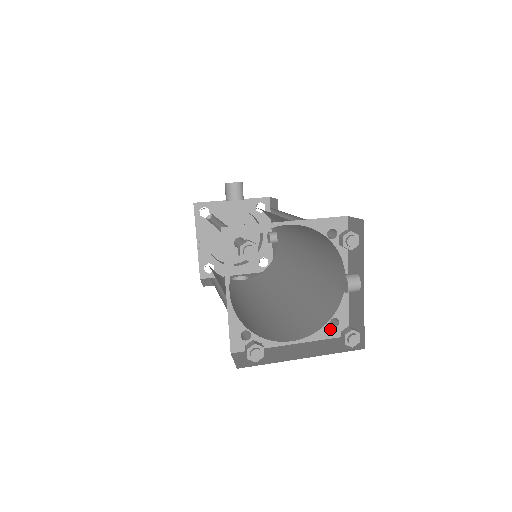
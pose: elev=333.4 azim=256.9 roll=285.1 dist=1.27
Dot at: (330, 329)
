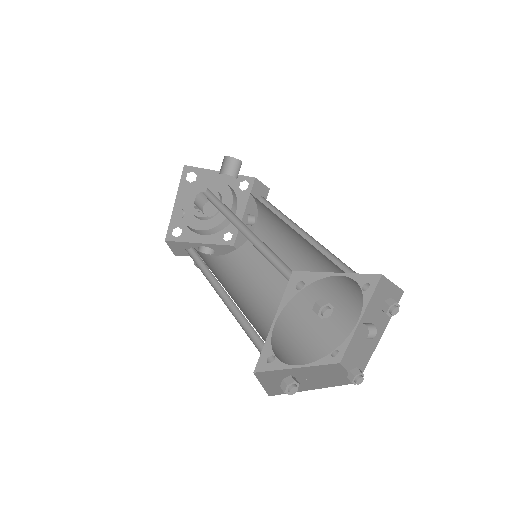
Dot at: (330, 357)
